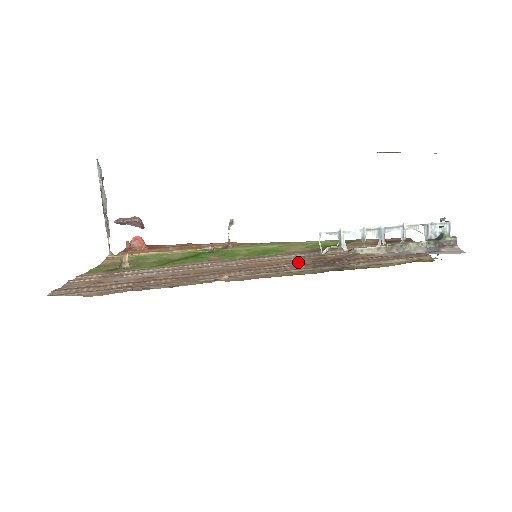
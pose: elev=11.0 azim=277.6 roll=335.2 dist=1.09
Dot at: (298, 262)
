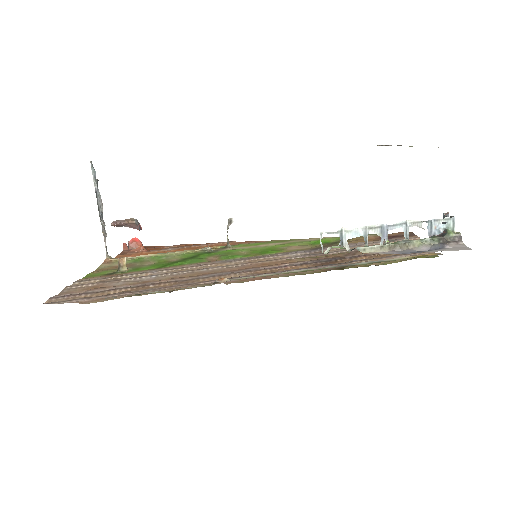
Dot at: (299, 261)
